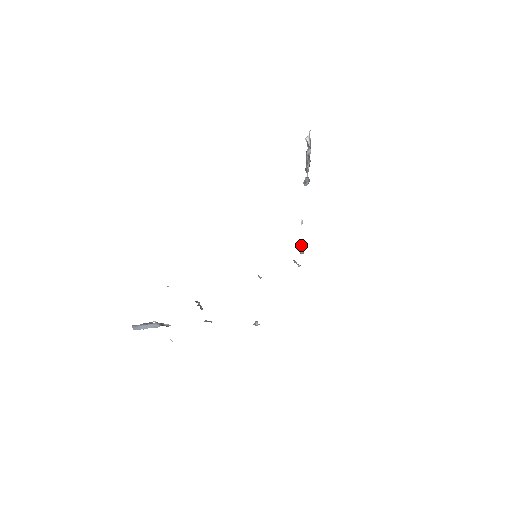
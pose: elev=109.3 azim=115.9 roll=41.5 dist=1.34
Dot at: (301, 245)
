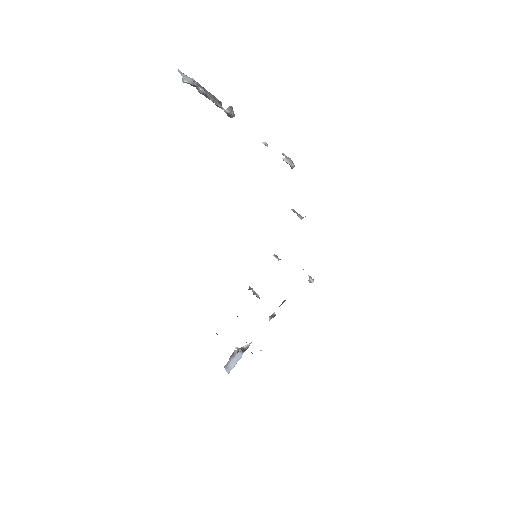
Dot at: (285, 160)
